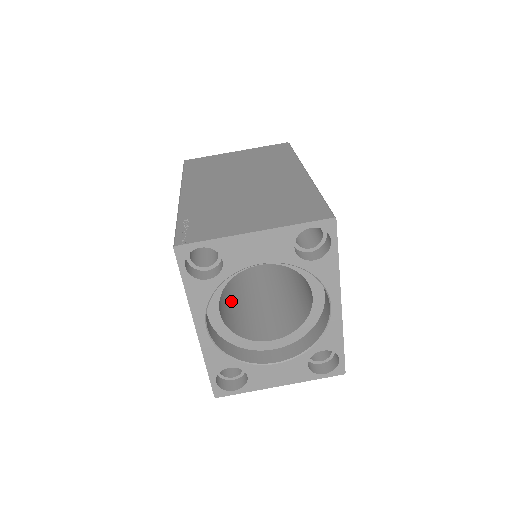
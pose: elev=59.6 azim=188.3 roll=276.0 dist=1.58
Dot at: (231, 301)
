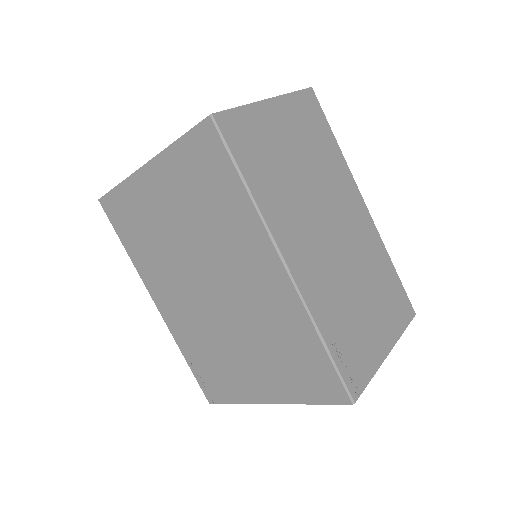
Dot at: occluded
